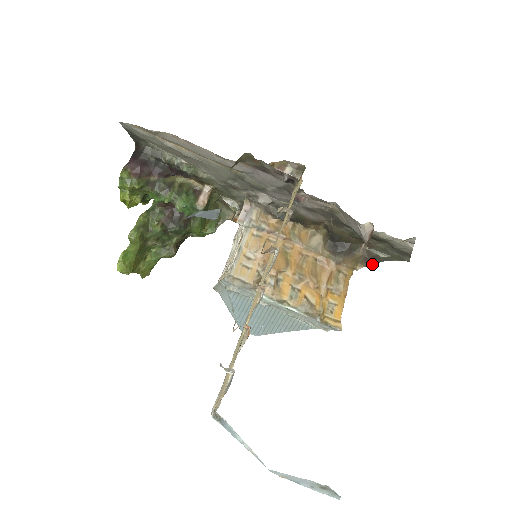
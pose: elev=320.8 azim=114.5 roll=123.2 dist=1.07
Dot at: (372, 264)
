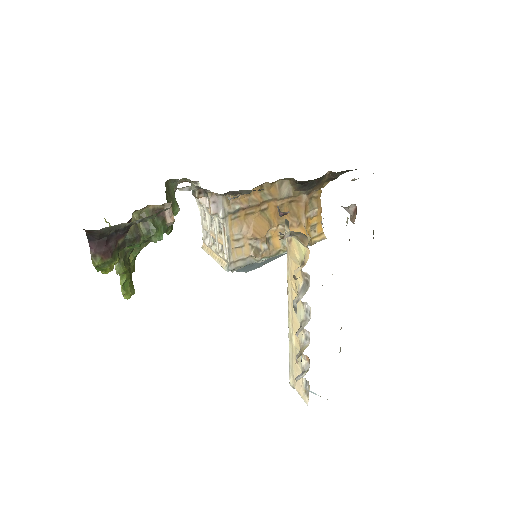
Dot at: (336, 178)
